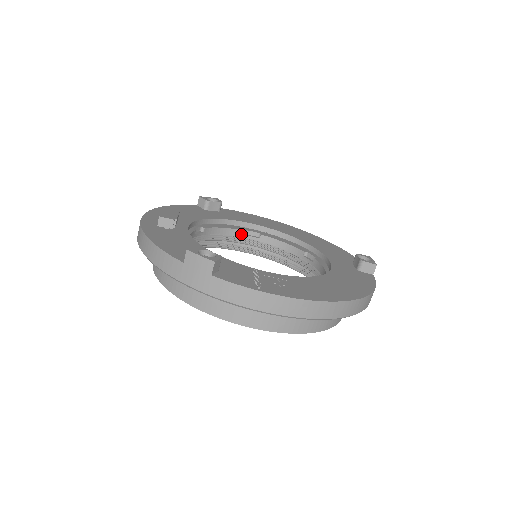
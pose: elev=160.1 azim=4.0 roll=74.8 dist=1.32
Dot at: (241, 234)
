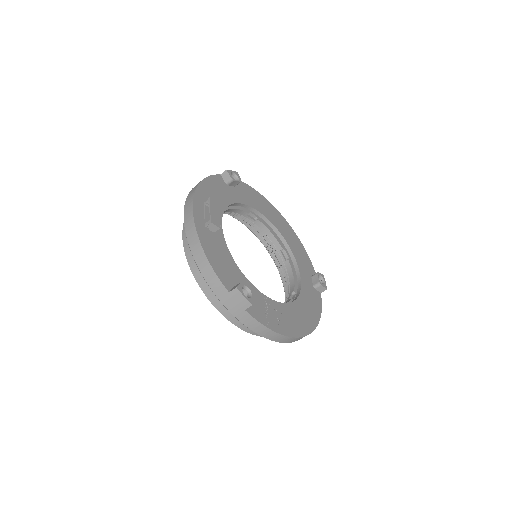
Dot at: (244, 214)
